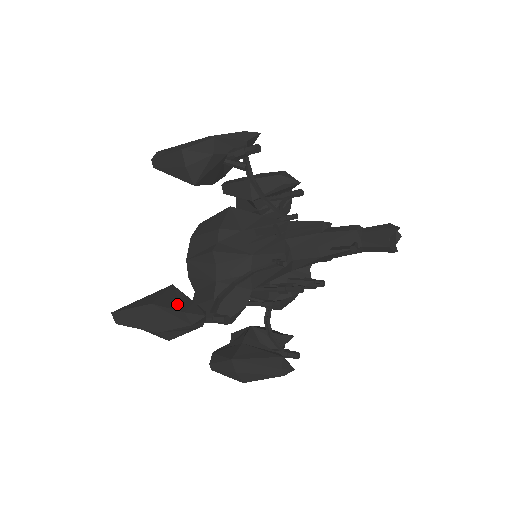
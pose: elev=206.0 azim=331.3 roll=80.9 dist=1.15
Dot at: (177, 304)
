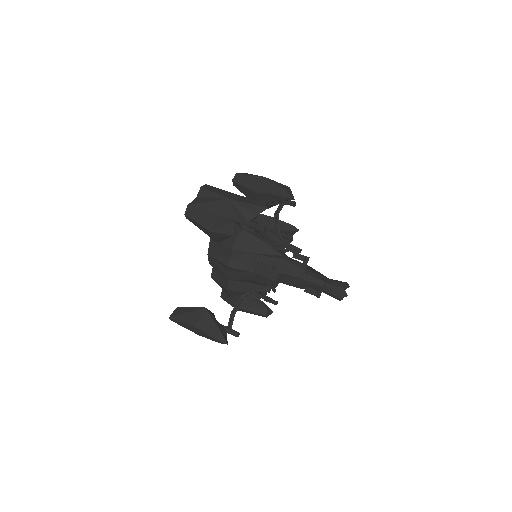
Dot at: (211, 331)
